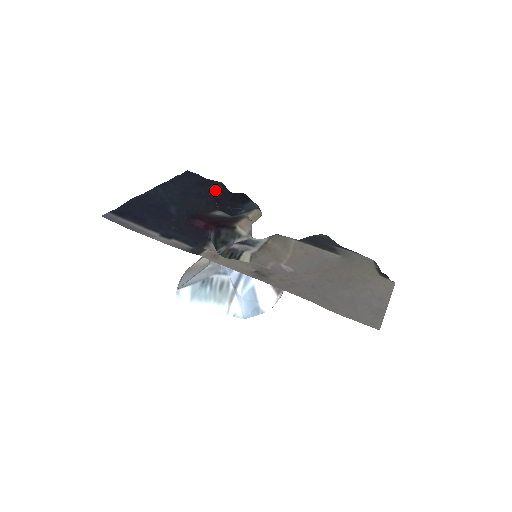
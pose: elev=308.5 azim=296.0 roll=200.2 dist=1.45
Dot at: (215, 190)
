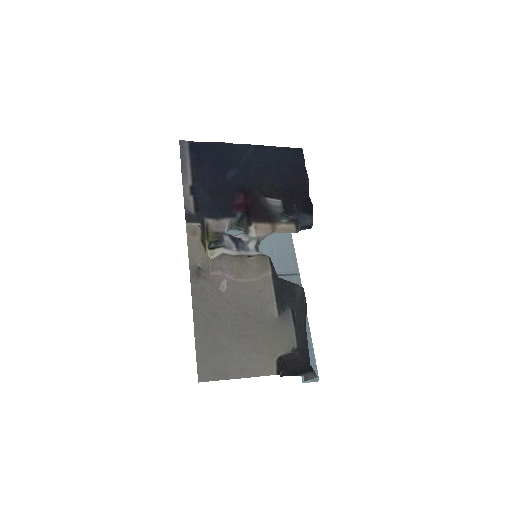
Dot at: (299, 182)
